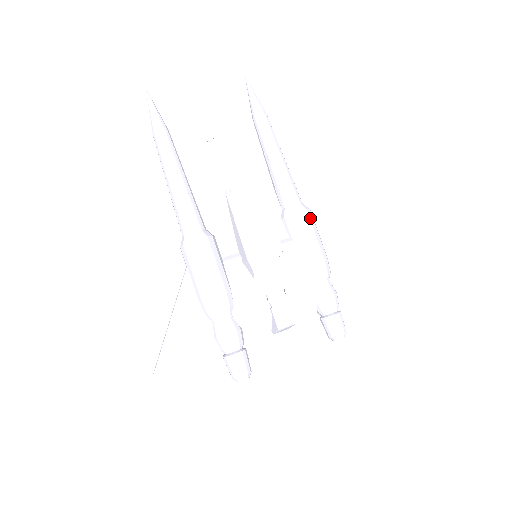
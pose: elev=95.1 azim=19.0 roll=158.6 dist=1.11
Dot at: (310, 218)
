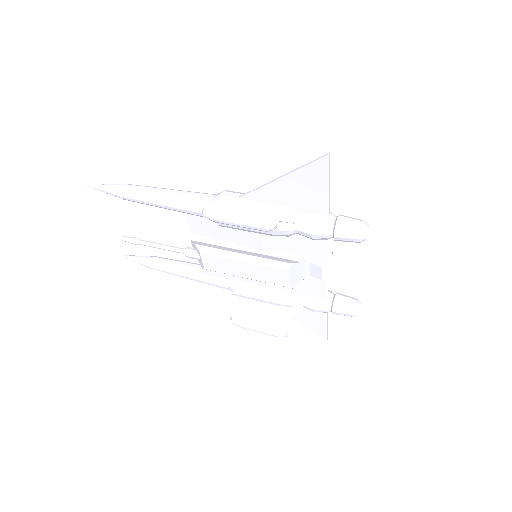
Dot at: occluded
